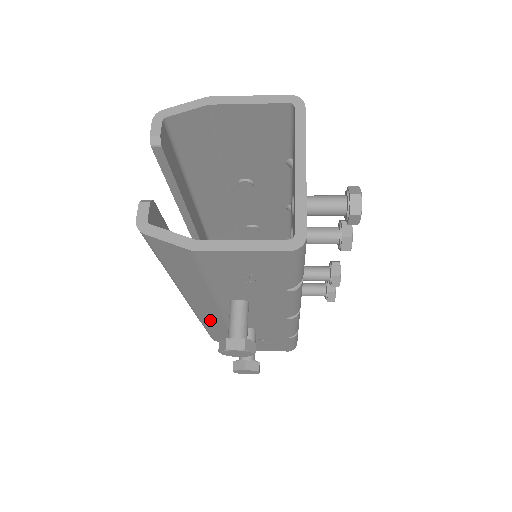
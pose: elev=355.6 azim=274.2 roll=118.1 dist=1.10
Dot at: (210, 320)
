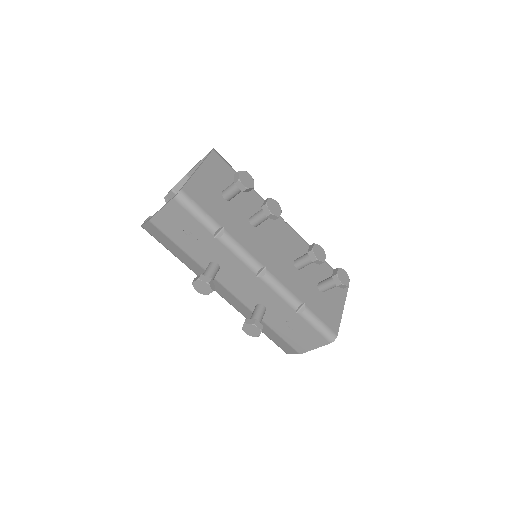
Dot at: (241, 309)
